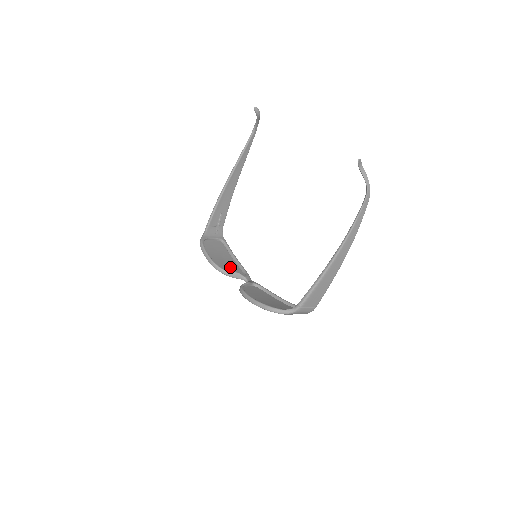
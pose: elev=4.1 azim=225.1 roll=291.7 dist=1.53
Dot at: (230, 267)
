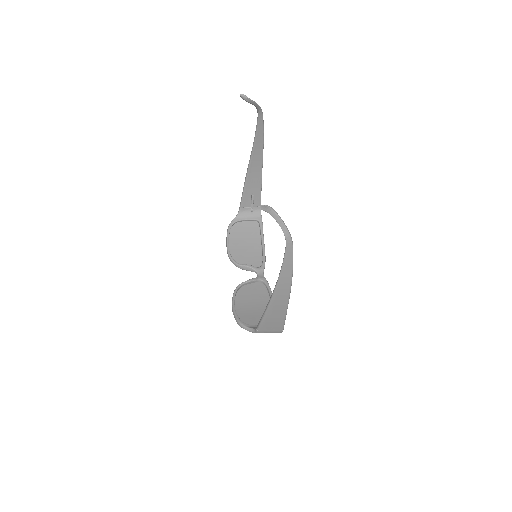
Dot at: (249, 256)
